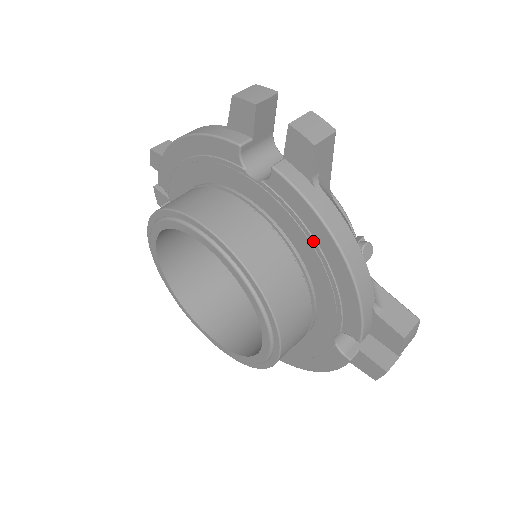
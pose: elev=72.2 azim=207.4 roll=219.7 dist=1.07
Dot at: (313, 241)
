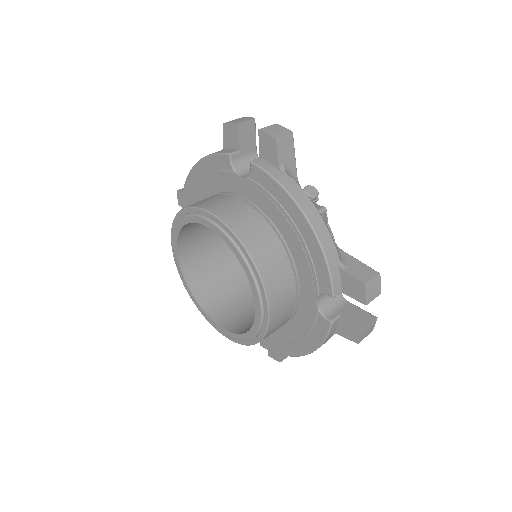
Dot at: (301, 338)
